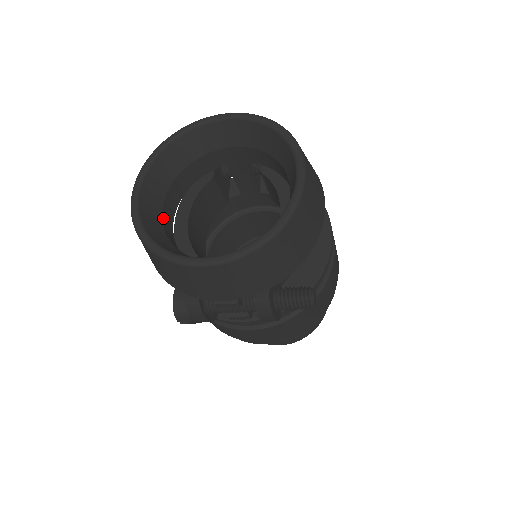
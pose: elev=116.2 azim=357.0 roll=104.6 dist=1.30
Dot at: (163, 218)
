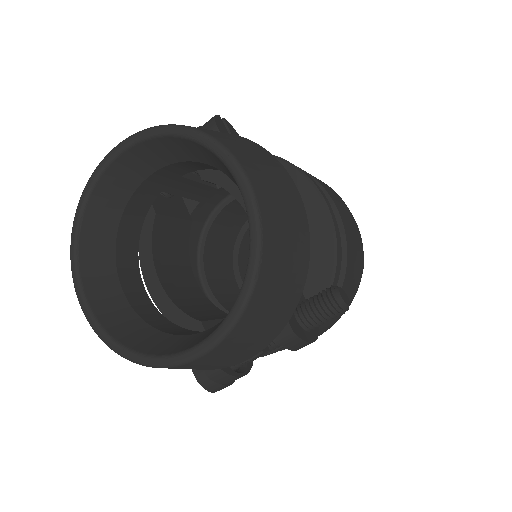
Dot at: (130, 301)
